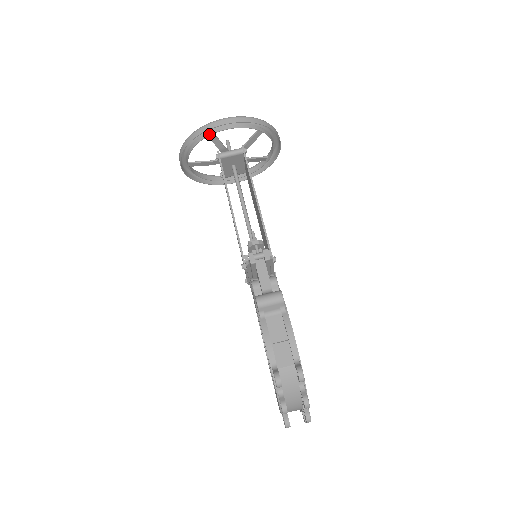
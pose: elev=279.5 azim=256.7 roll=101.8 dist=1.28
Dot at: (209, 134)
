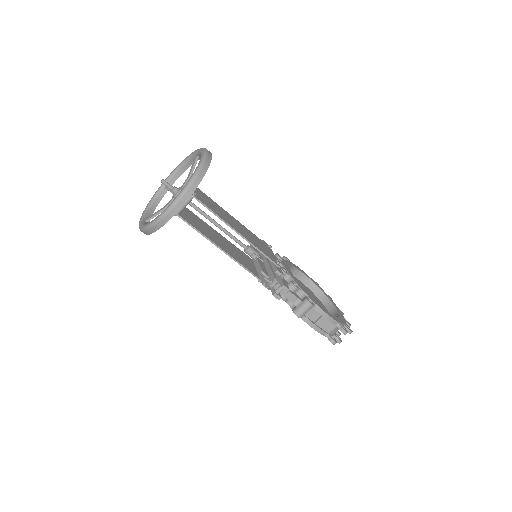
Dot at: occluded
